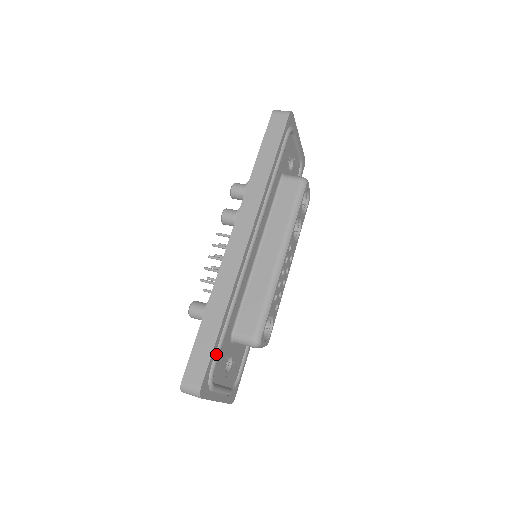
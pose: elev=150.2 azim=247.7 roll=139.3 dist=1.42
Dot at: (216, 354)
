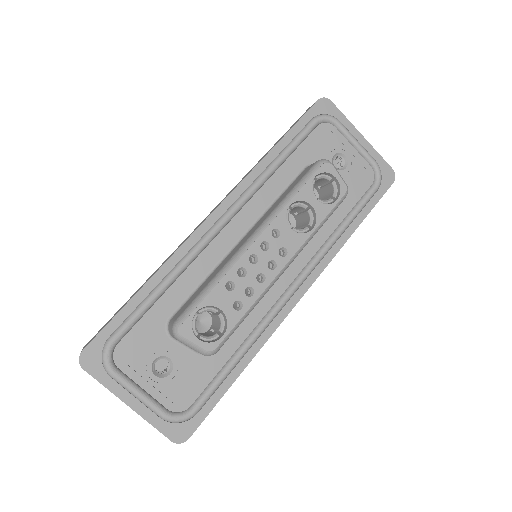
Dot at: (122, 325)
